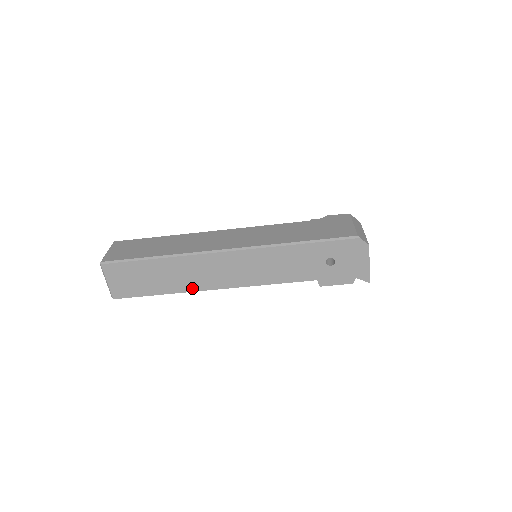
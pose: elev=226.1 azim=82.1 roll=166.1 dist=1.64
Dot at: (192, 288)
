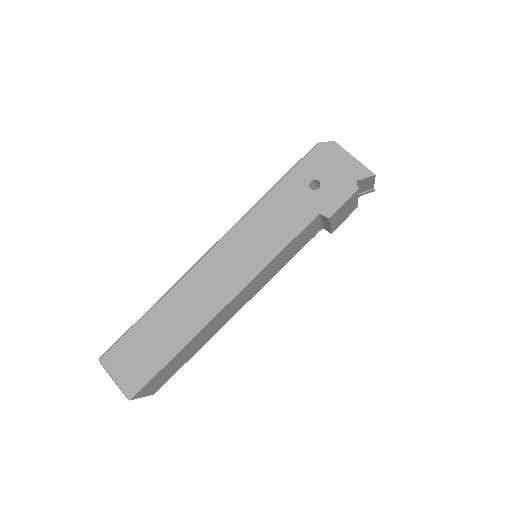
Dot at: (202, 322)
